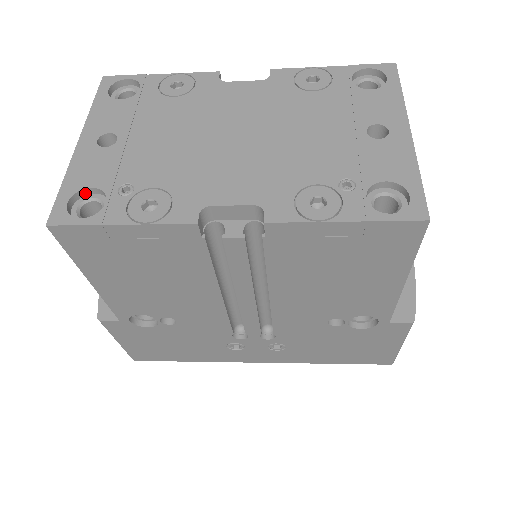
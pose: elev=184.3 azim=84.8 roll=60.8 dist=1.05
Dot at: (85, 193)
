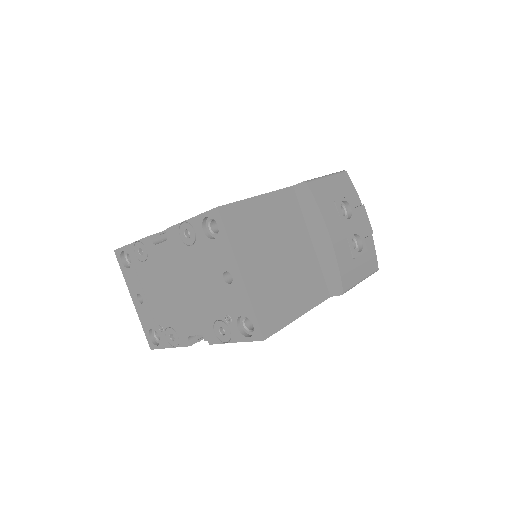
Dot at: (152, 329)
